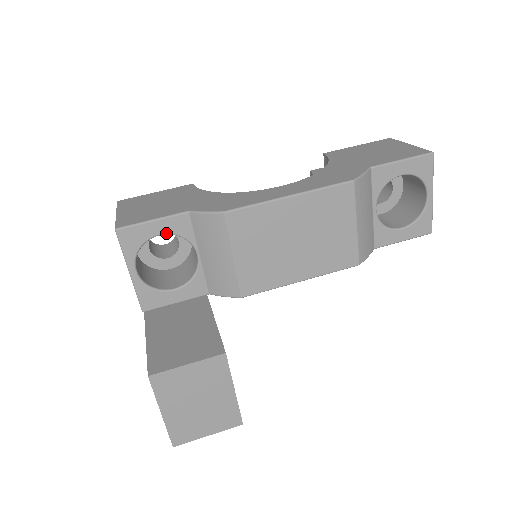
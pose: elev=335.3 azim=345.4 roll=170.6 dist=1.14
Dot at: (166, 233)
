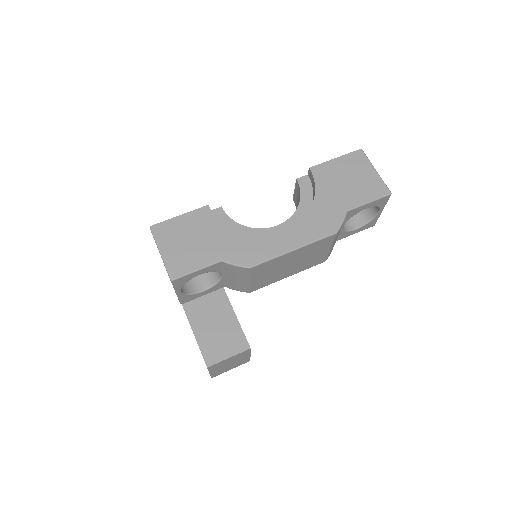
Dot at: occluded
